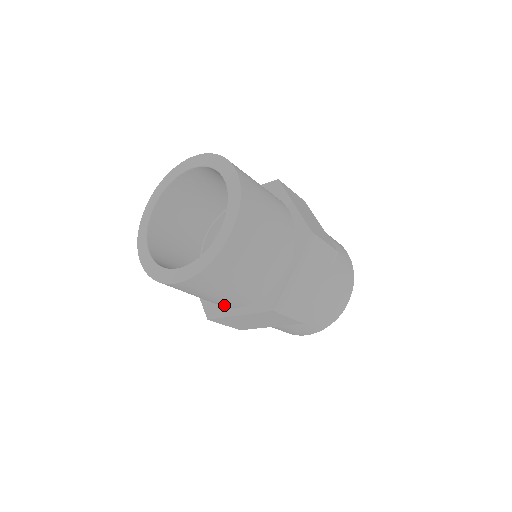
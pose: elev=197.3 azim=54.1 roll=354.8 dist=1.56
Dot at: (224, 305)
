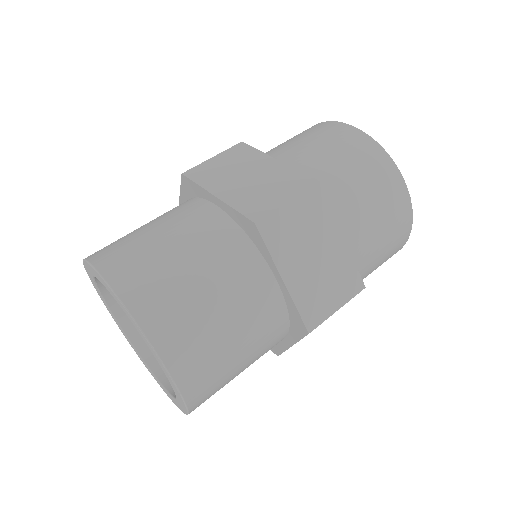
Dot at: occluded
